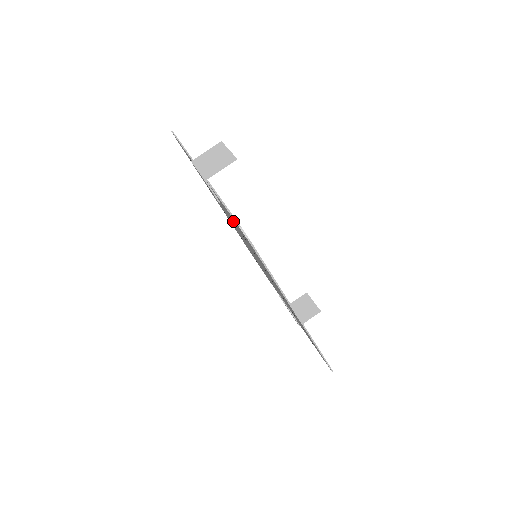
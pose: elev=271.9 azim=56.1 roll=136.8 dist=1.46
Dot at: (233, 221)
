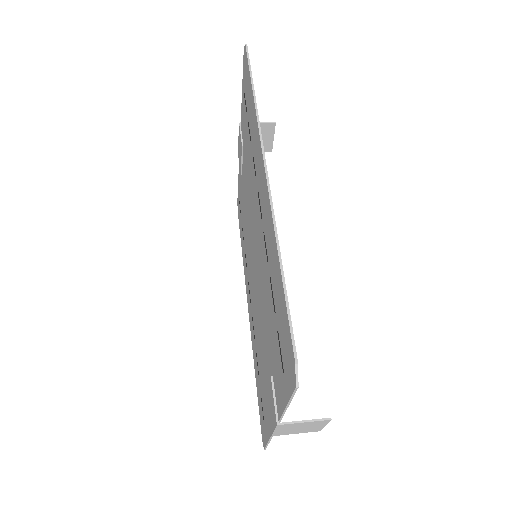
Dot at: (245, 130)
